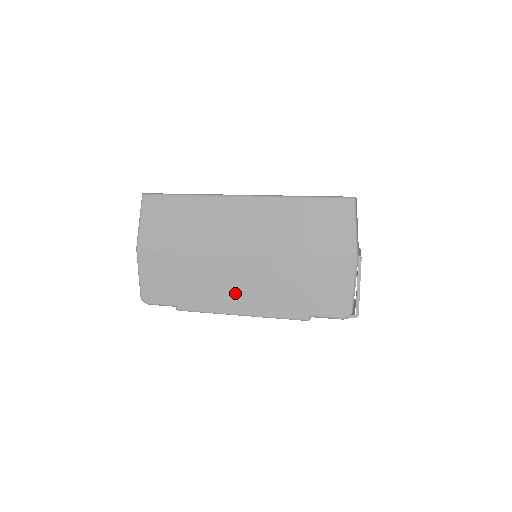
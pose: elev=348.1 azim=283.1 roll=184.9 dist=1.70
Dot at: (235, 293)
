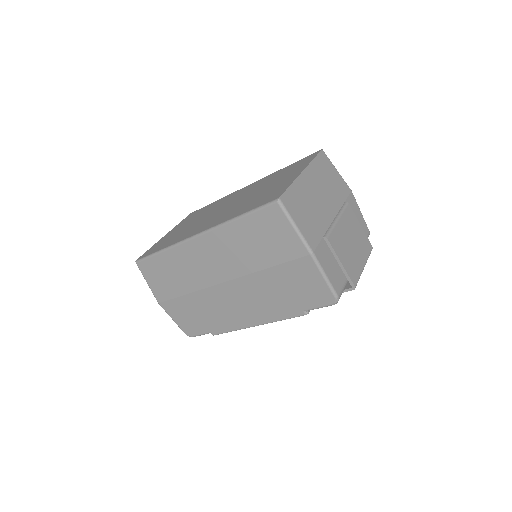
Dot at: (241, 312)
